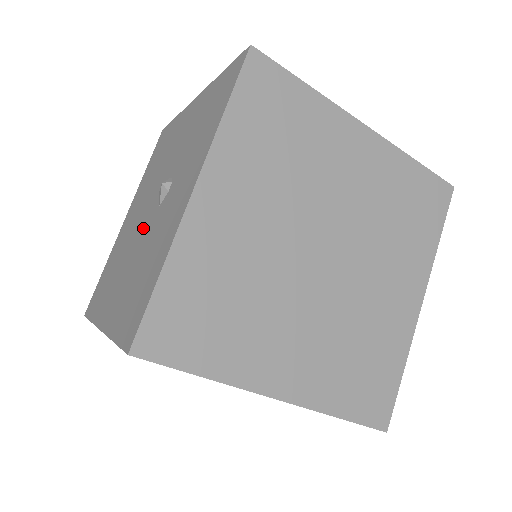
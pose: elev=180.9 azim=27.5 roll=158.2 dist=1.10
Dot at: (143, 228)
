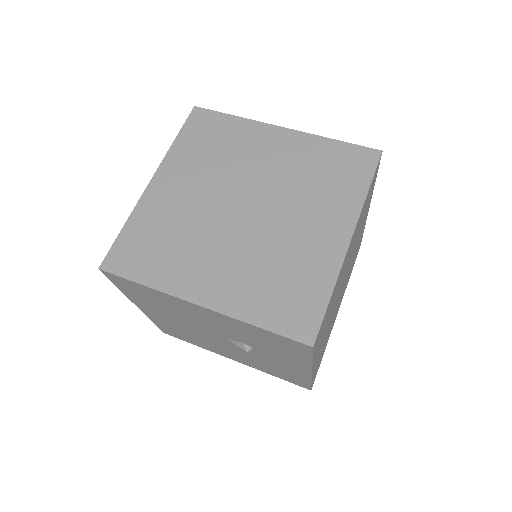
Dot at: (227, 345)
